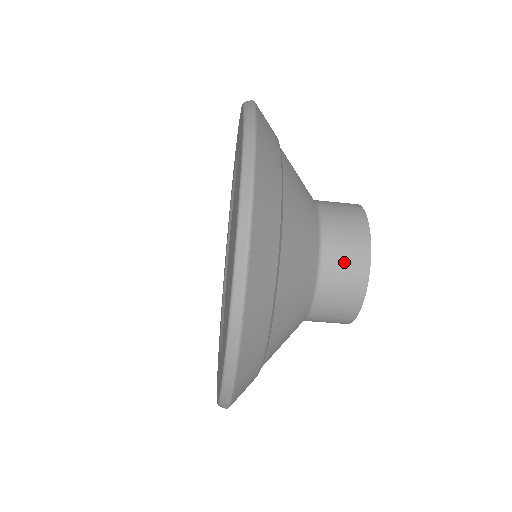
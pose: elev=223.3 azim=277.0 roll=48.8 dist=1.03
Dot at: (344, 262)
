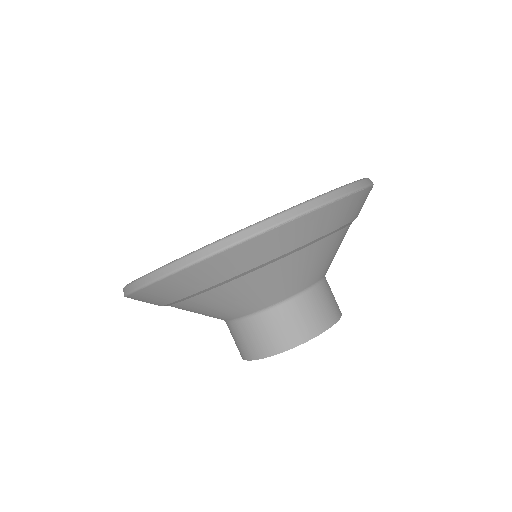
Dot at: (326, 302)
